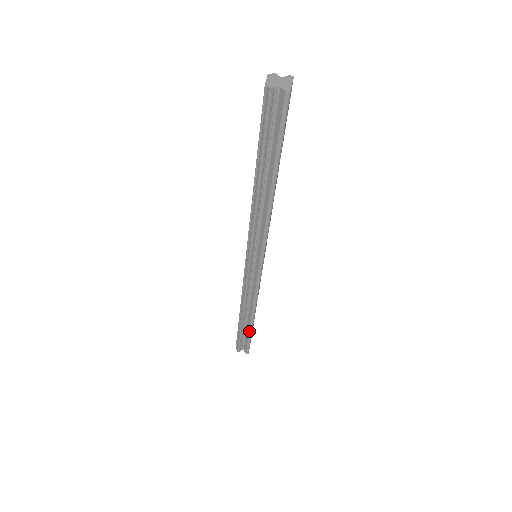
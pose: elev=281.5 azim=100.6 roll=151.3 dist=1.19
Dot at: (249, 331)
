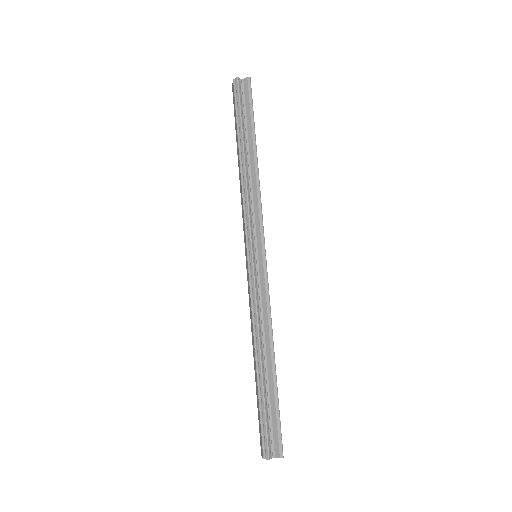
Dot at: (274, 392)
